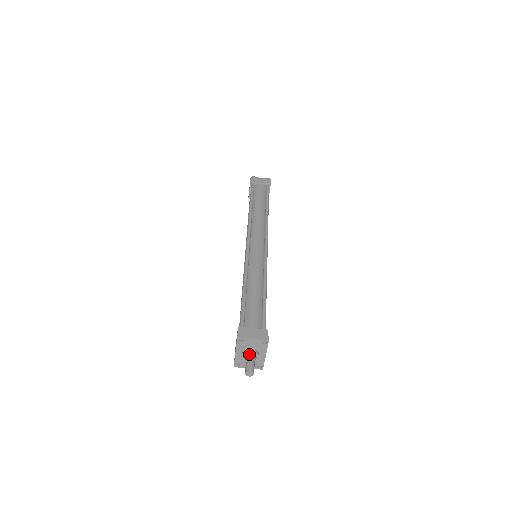
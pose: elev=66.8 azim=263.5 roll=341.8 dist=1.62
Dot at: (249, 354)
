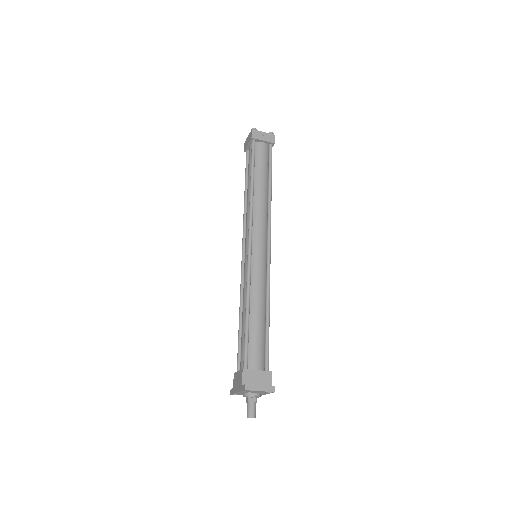
Dot at: (252, 397)
